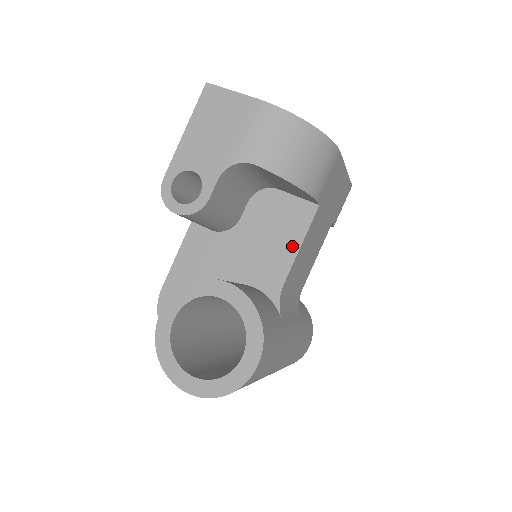
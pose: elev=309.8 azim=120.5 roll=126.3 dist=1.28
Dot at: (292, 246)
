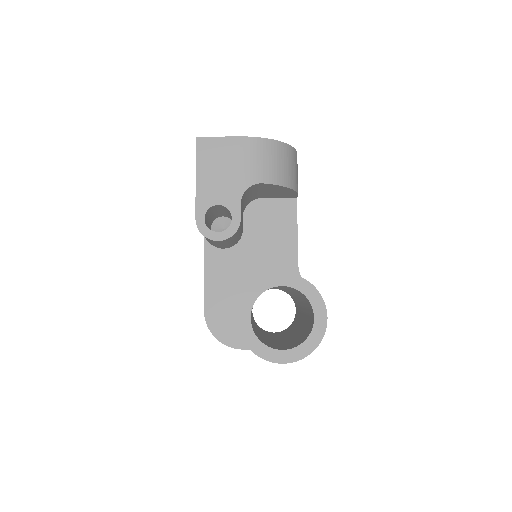
Dot at: (291, 234)
